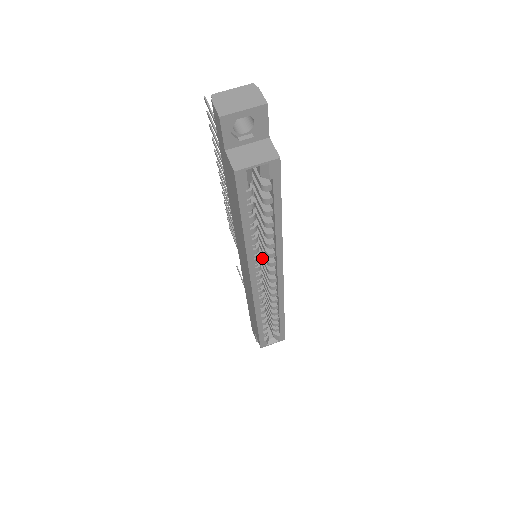
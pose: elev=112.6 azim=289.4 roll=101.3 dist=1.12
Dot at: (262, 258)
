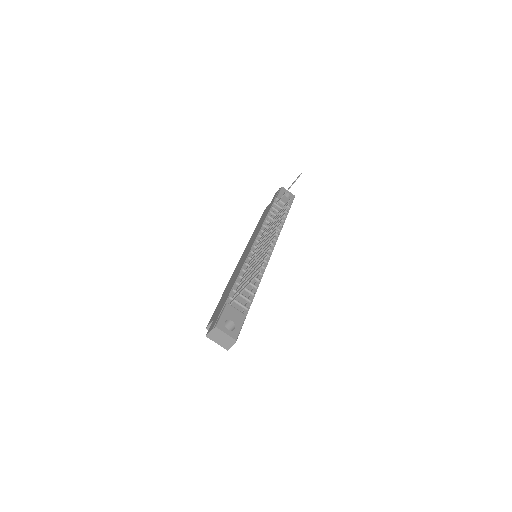
Dot at: occluded
